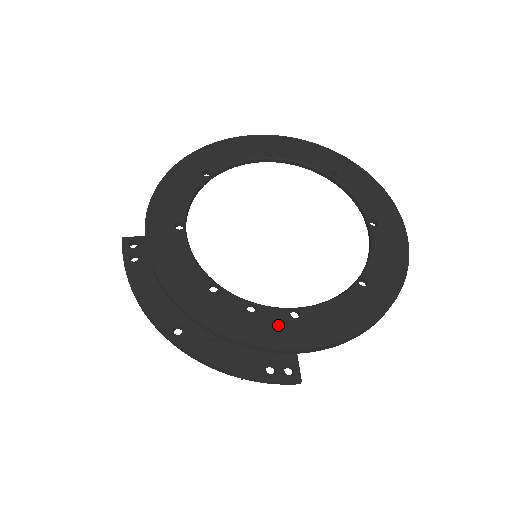
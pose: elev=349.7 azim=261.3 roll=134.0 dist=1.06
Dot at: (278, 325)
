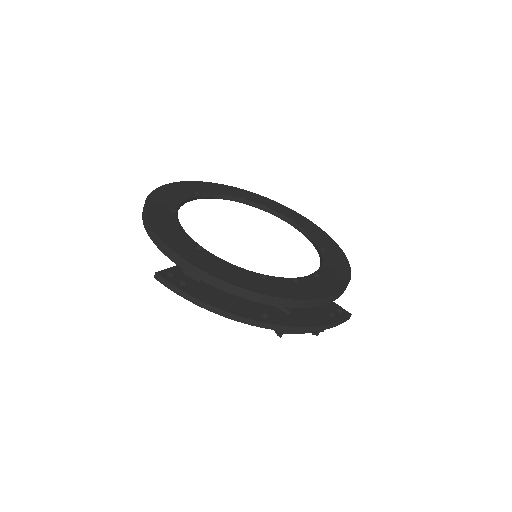
Dot at: (318, 284)
